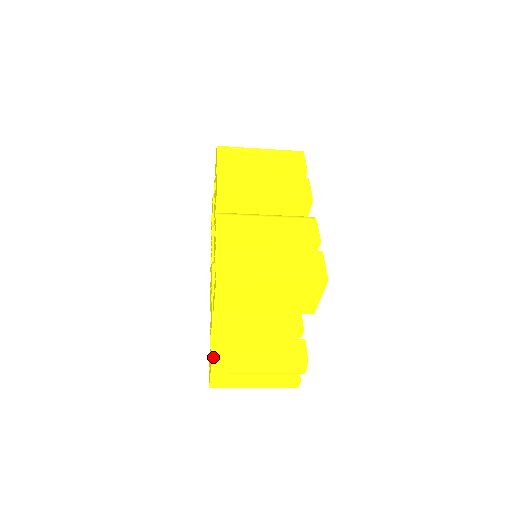
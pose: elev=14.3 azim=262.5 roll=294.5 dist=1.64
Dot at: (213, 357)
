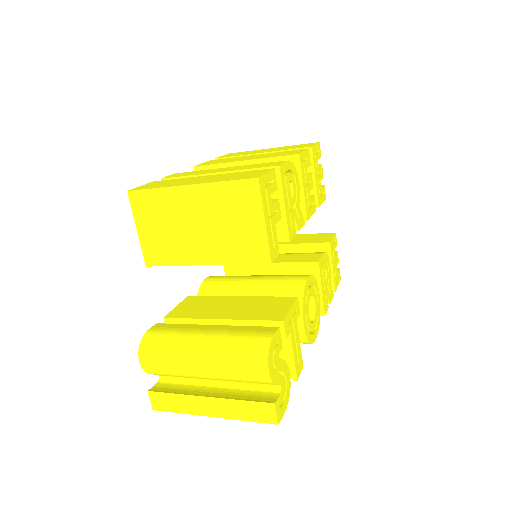
Dot at: (144, 337)
